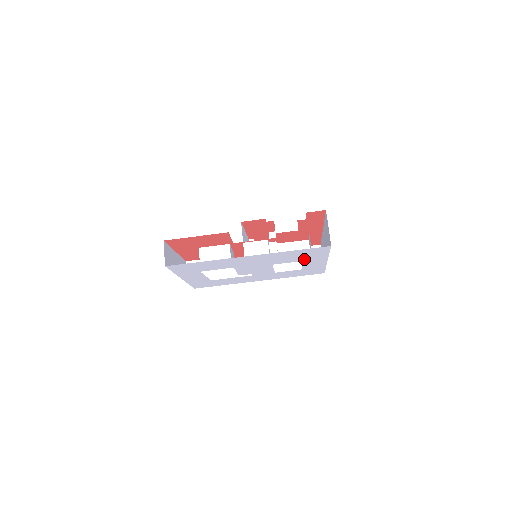
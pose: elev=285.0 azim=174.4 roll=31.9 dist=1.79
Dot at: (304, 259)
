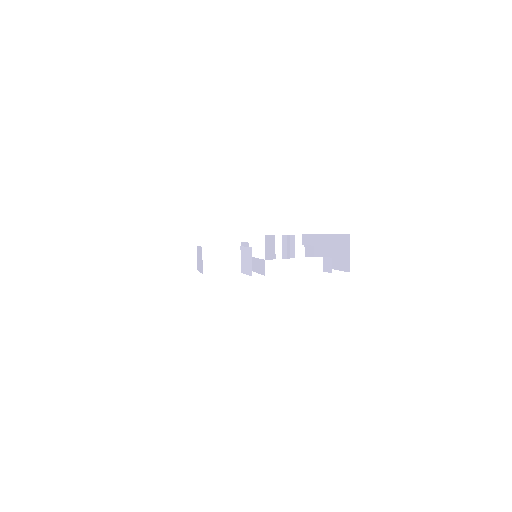
Dot at: occluded
